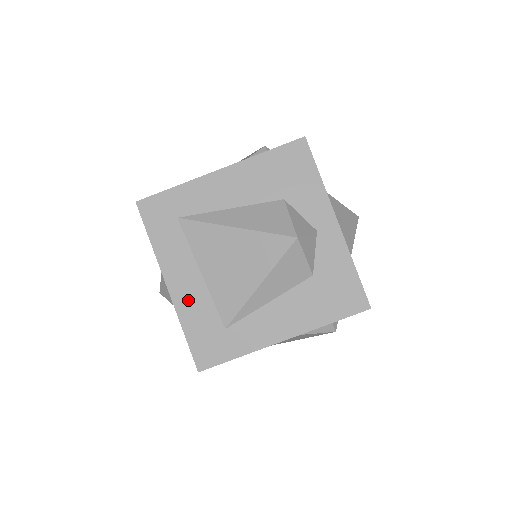
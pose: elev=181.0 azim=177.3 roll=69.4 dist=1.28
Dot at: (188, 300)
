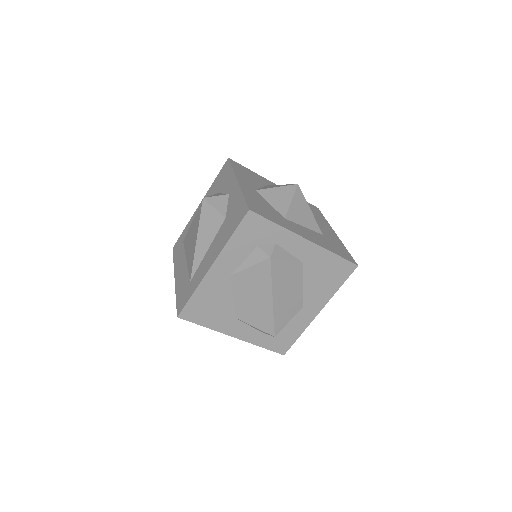
Dot at: (180, 279)
